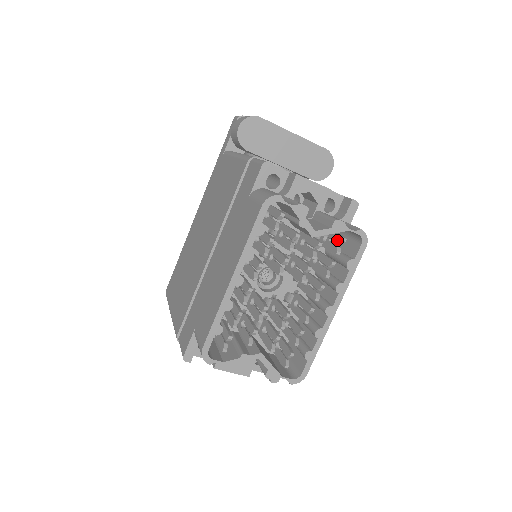
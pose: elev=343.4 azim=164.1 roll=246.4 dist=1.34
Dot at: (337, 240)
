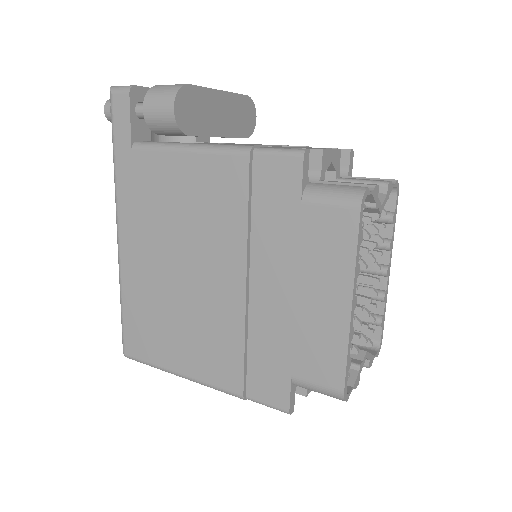
Dot at: occluded
